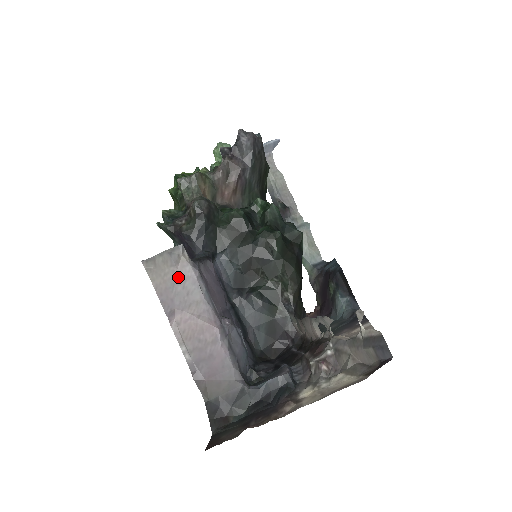
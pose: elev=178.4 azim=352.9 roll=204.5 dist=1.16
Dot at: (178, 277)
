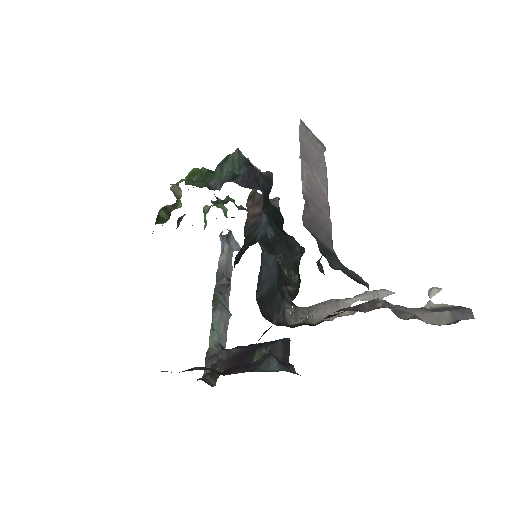
Dot at: (317, 154)
